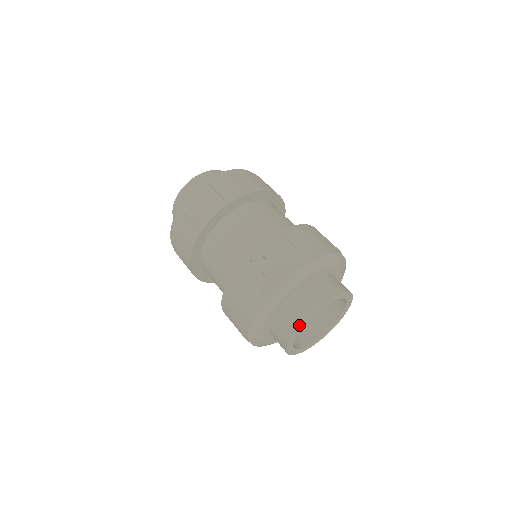
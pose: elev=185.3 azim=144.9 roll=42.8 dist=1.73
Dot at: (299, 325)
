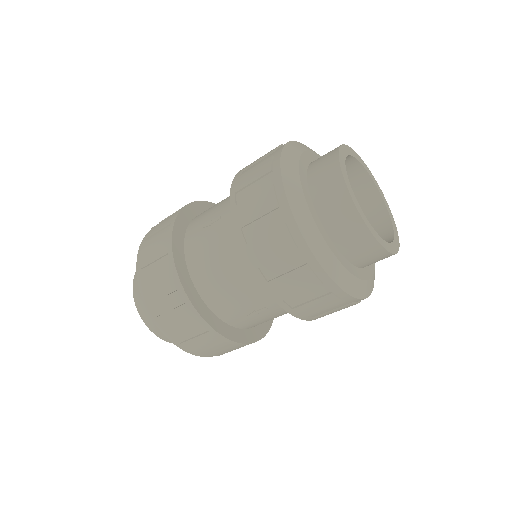
Dot at: (338, 161)
